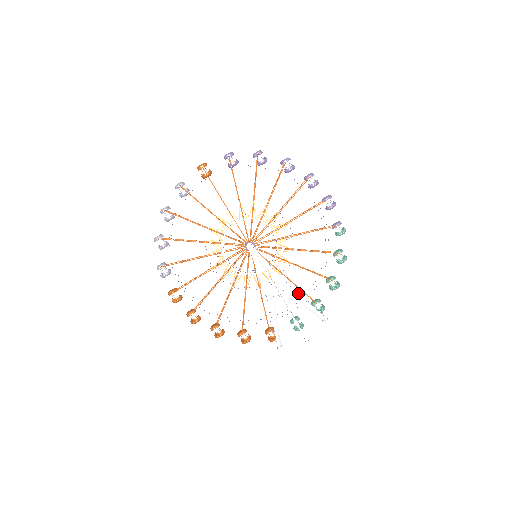
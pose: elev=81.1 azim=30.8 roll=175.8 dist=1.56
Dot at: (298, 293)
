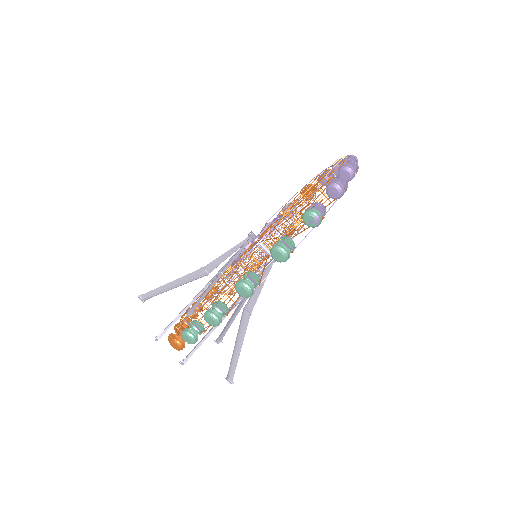
Dot at: (238, 309)
